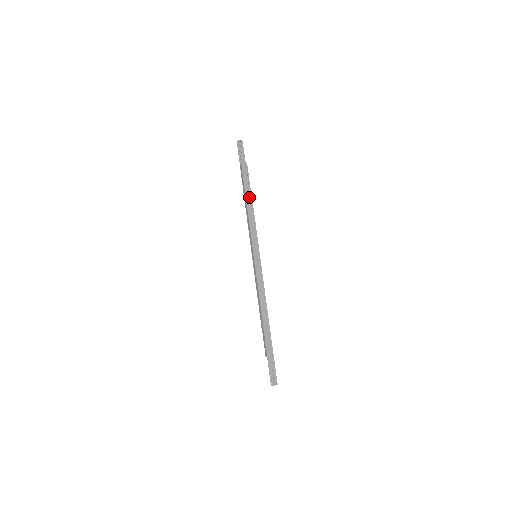
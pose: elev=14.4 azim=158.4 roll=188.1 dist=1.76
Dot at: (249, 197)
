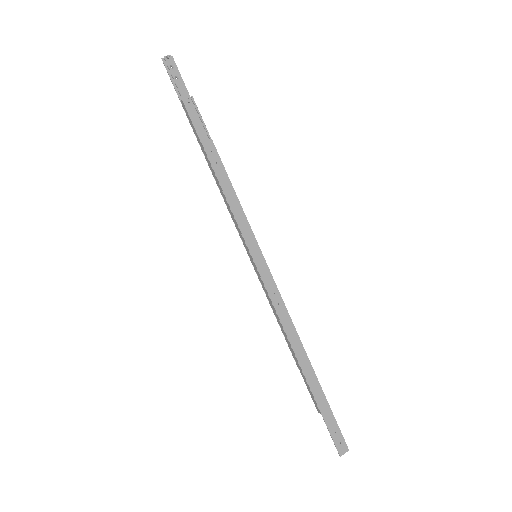
Dot at: (214, 157)
